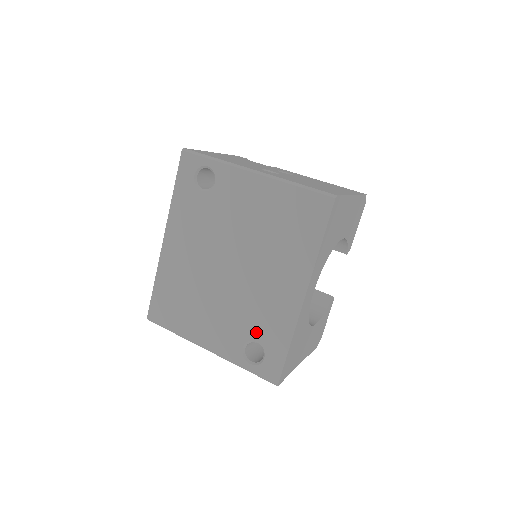
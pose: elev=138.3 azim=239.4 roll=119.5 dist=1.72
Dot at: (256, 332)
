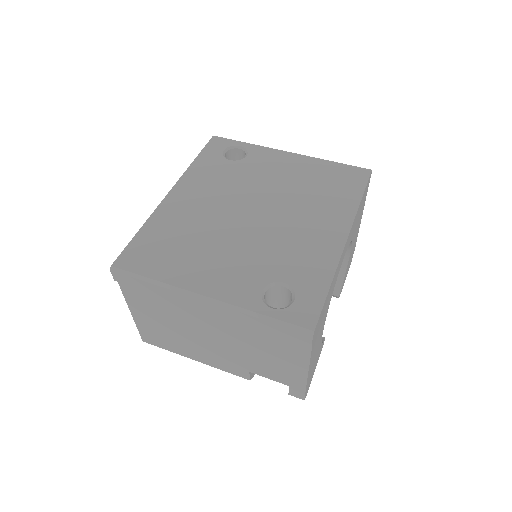
Dot at: (284, 272)
